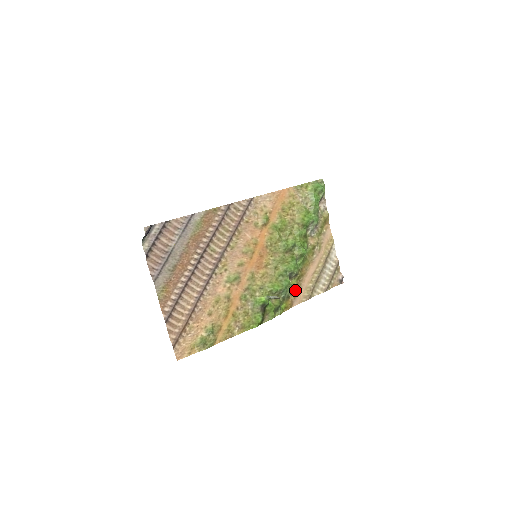
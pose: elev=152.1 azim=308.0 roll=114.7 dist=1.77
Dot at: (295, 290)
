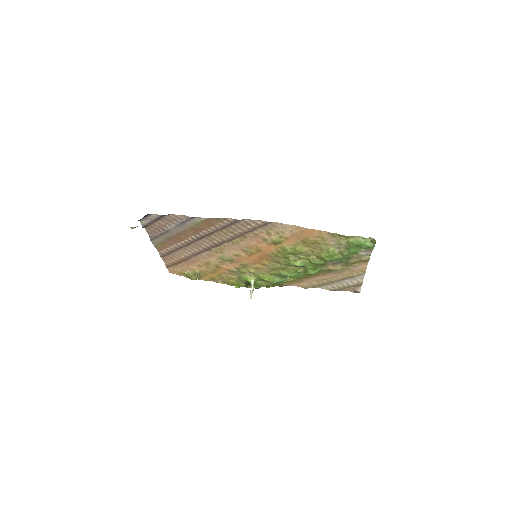
Dot at: (294, 281)
